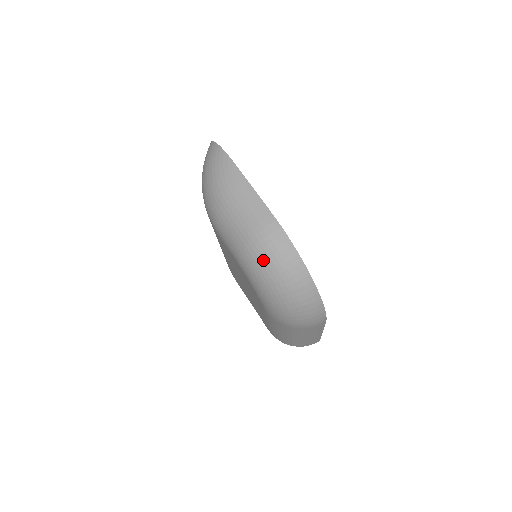
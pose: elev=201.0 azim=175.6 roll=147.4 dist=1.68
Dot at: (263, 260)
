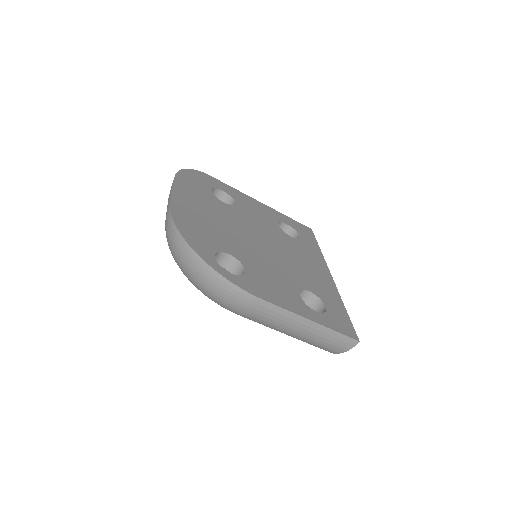
Dot at: (169, 248)
